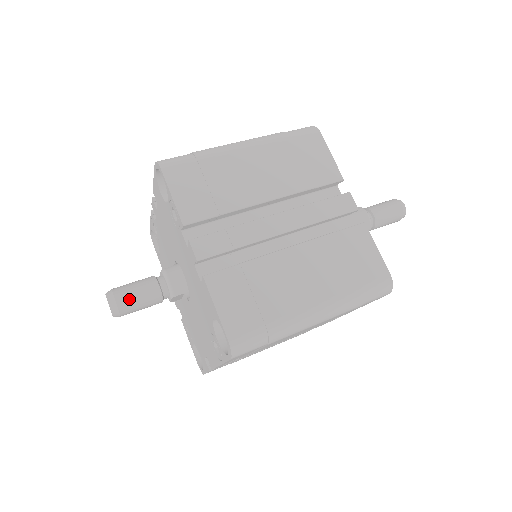
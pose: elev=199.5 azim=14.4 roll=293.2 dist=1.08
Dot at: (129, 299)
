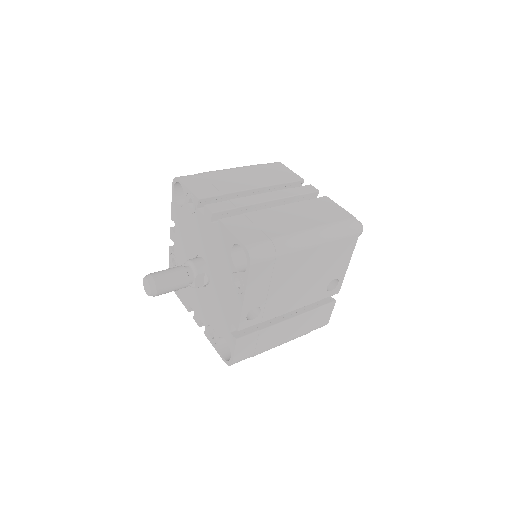
Dot at: (163, 276)
